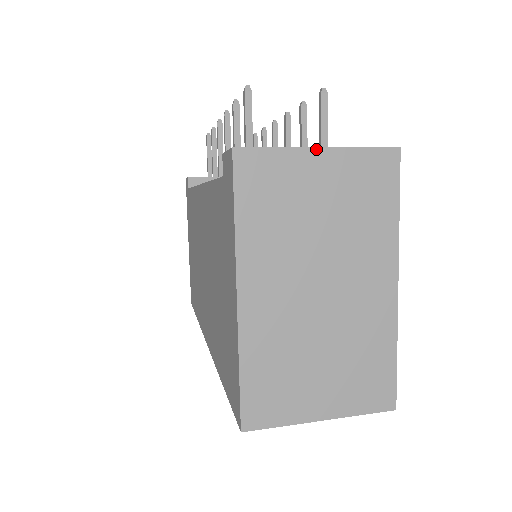
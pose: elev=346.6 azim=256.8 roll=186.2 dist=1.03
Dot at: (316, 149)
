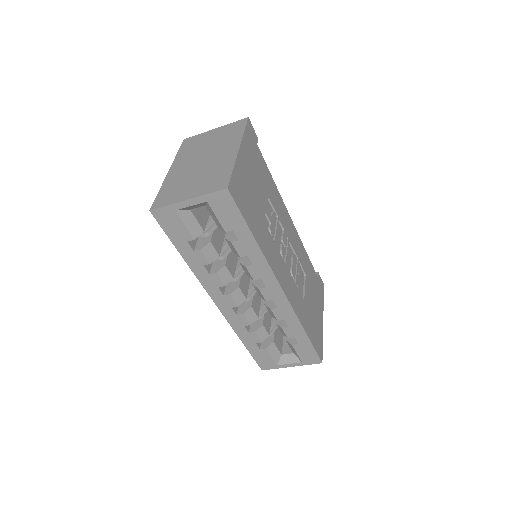
Dot at: (213, 129)
